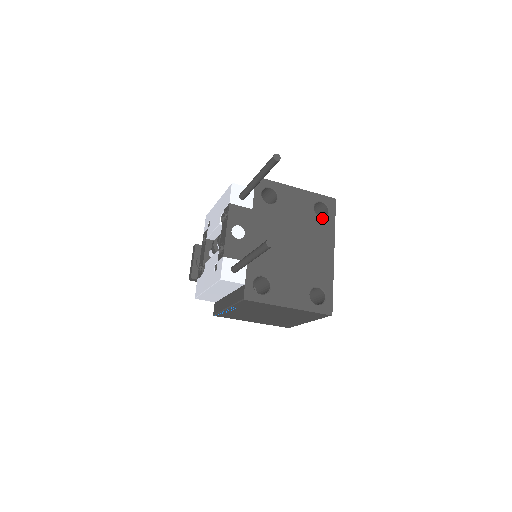
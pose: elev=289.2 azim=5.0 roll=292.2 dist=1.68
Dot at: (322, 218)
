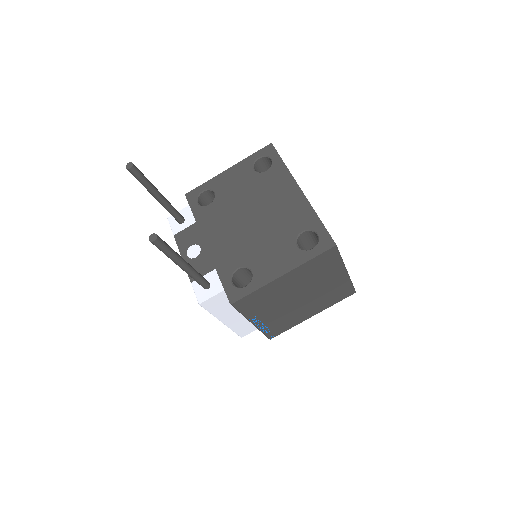
Dot at: (267, 170)
